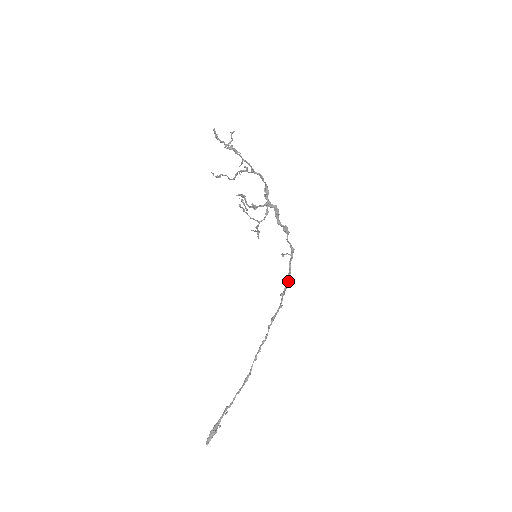
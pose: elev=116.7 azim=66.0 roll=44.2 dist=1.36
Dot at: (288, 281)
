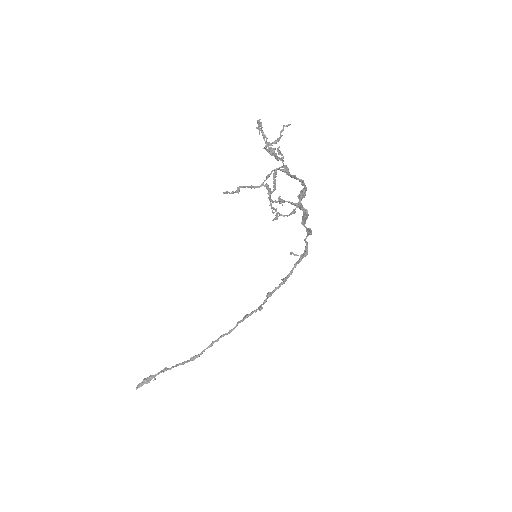
Dot at: (283, 282)
